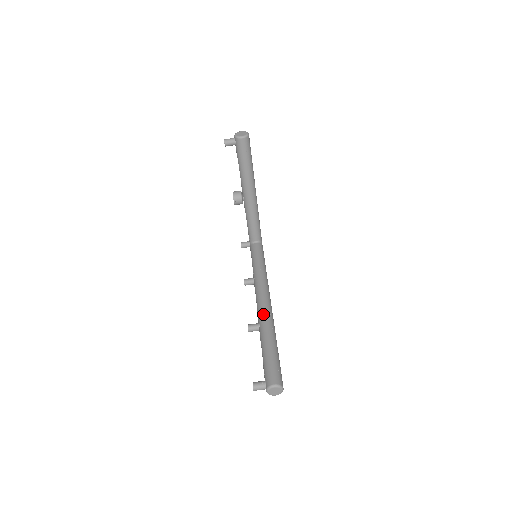
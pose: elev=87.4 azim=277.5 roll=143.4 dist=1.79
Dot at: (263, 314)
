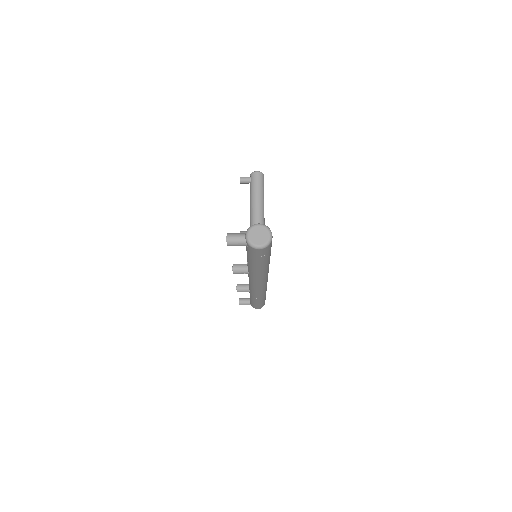
Dot at: occluded
